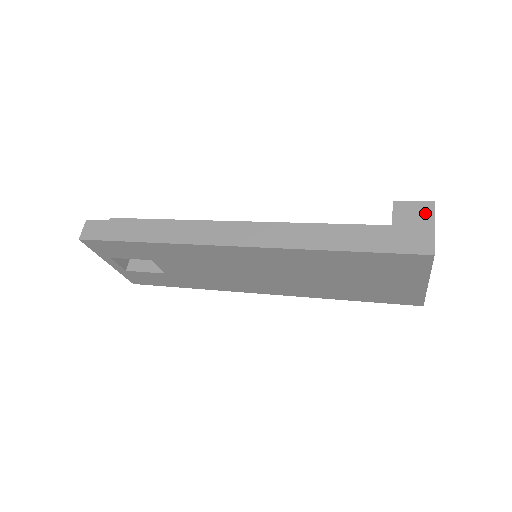
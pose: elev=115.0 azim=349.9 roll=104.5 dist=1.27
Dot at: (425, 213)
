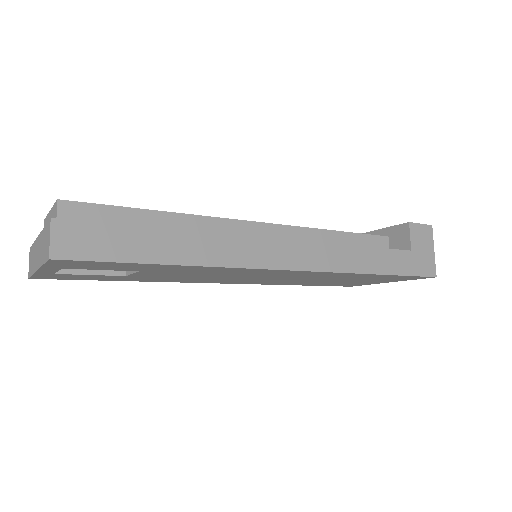
Dot at: (428, 237)
